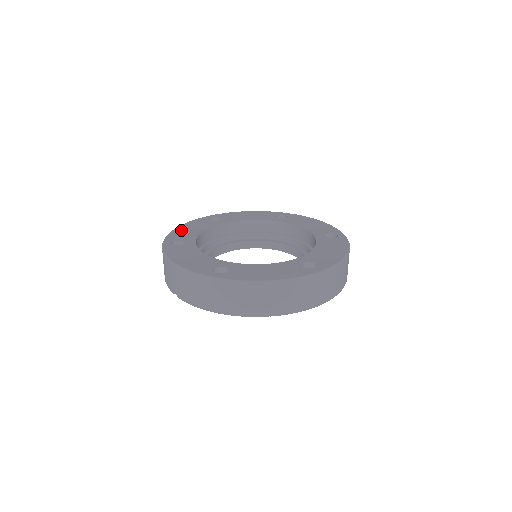
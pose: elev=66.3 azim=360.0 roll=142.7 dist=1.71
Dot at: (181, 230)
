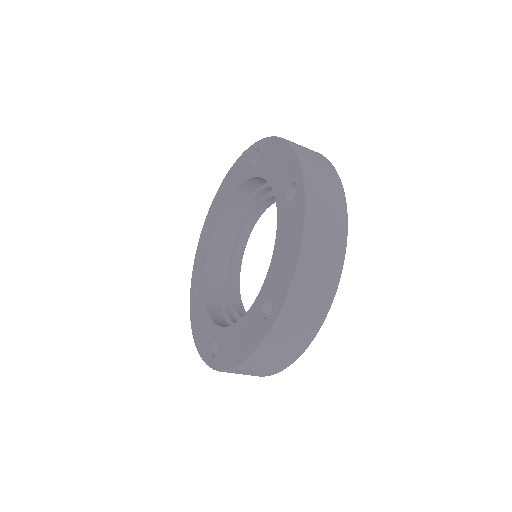
Dot at: (197, 258)
